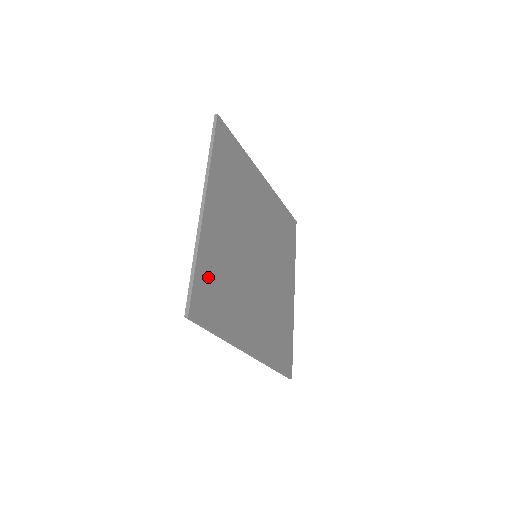
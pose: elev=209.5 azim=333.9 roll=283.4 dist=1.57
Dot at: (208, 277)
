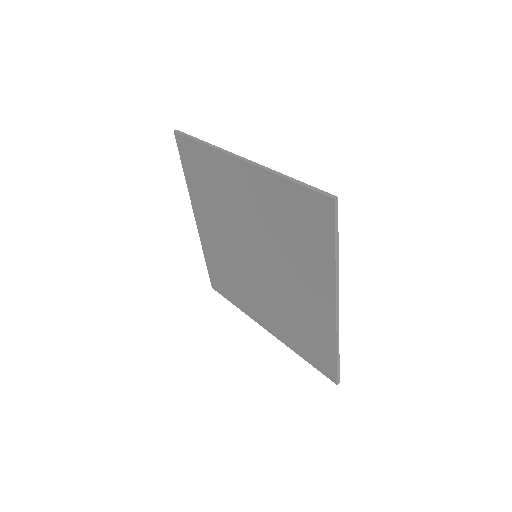
Dot at: occluded
